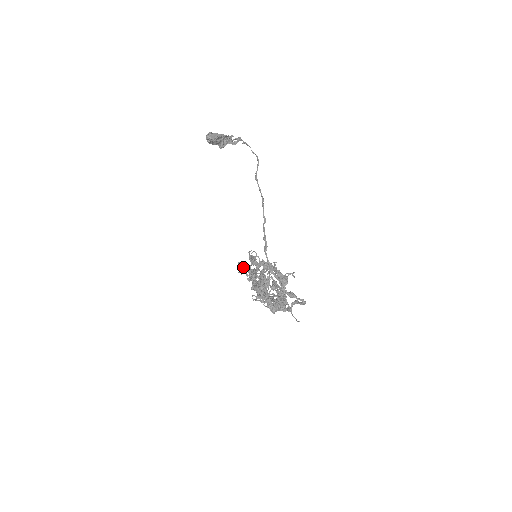
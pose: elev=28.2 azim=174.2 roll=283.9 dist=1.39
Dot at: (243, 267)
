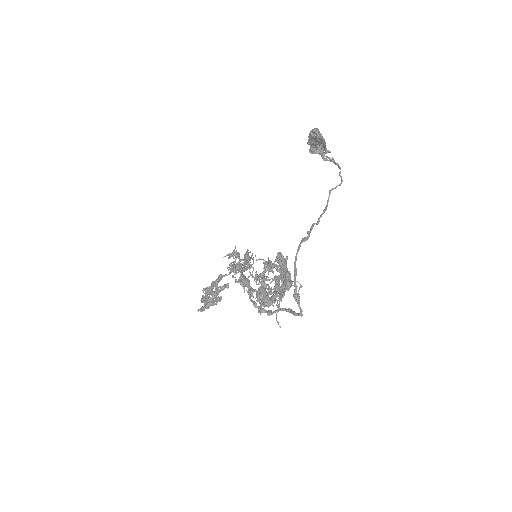
Dot at: (236, 254)
